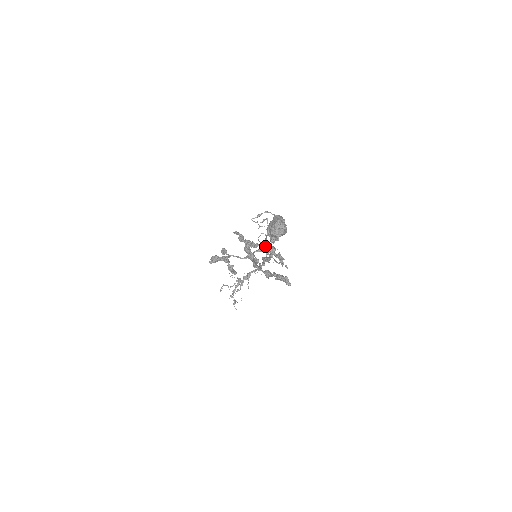
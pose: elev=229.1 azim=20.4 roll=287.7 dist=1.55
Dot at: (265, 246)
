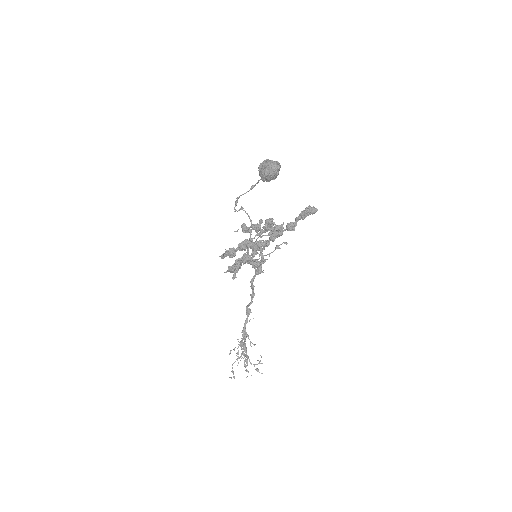
Dot at: (258, 233)
